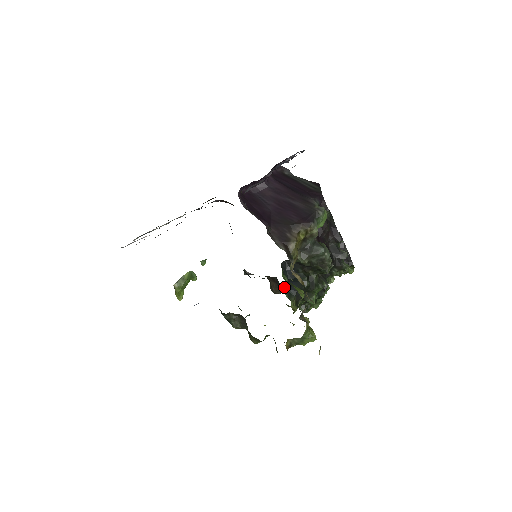
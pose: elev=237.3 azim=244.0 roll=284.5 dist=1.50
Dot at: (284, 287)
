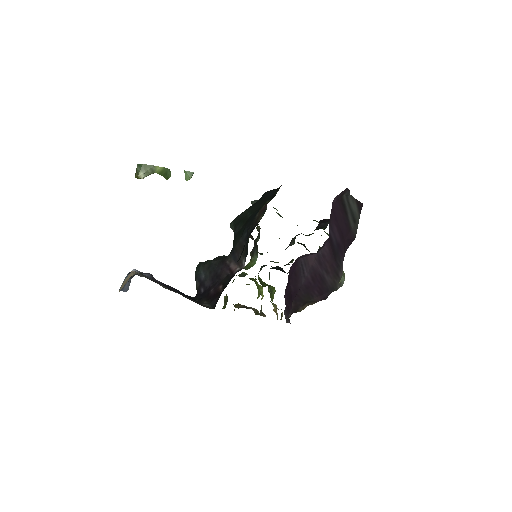
Dot at: occluded
